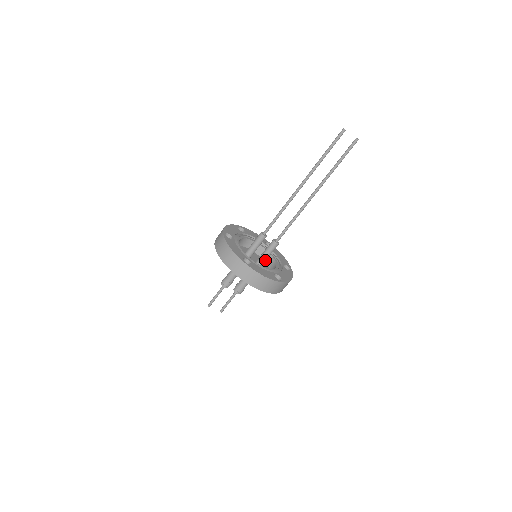
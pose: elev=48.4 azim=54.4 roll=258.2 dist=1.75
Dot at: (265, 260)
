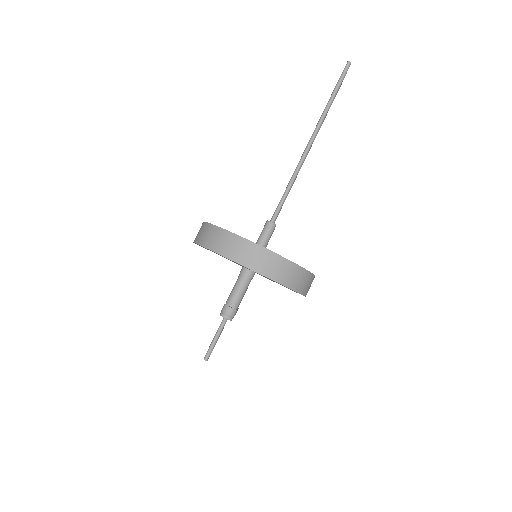
Dot at: occluded
